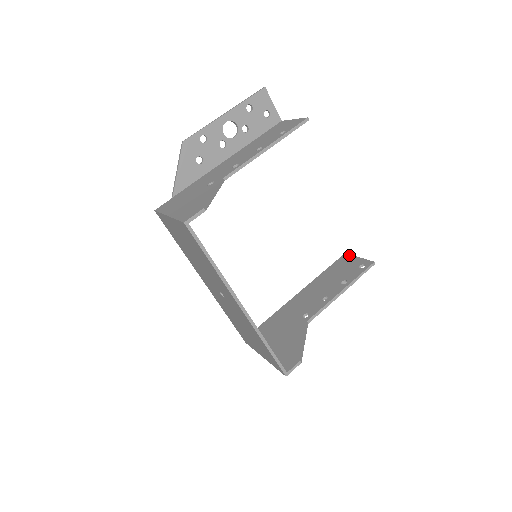
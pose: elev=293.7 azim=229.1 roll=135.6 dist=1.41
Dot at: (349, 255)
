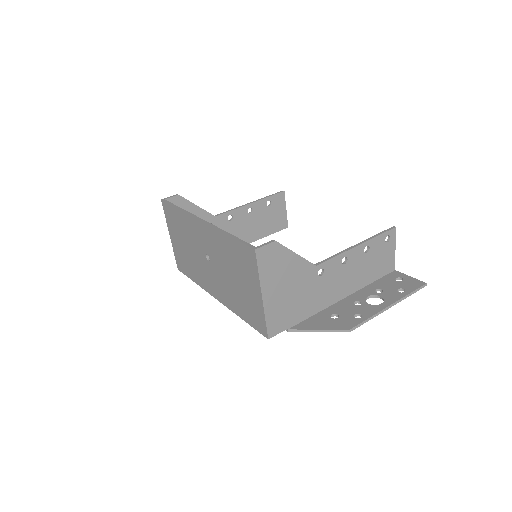
Dot at: (391, 264)
